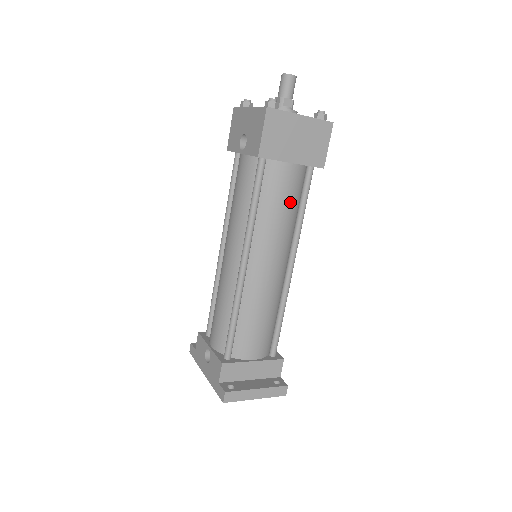
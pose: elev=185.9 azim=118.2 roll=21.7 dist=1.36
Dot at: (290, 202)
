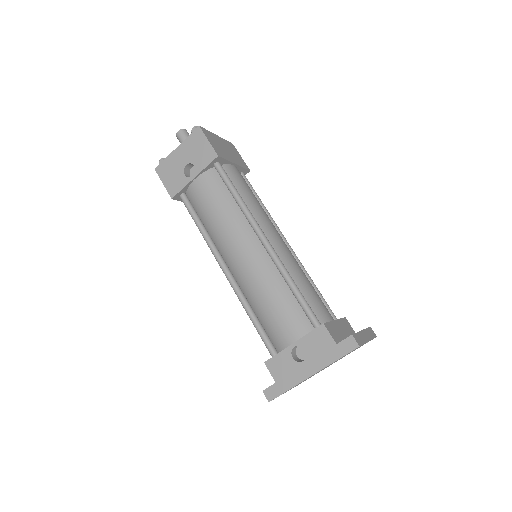
Dot at: (252, 192)
